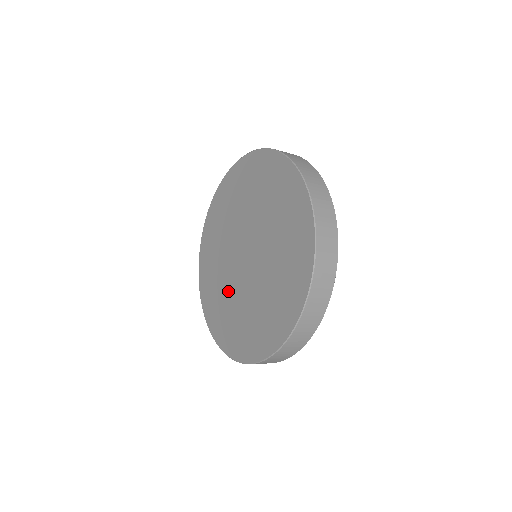
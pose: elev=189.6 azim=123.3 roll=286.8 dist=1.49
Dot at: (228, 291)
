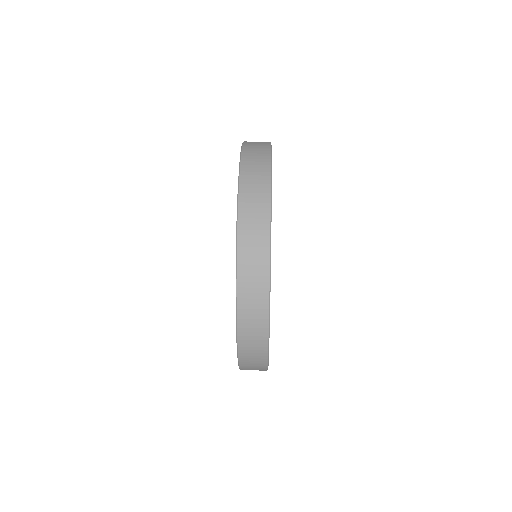
Dot at: occluded
